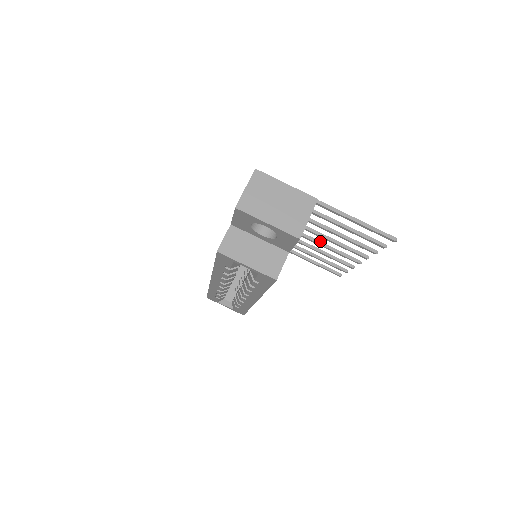
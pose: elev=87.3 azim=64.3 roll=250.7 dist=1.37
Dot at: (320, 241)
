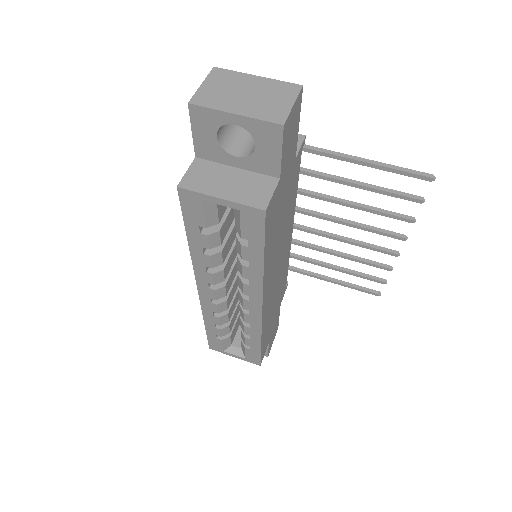
Dot at: (339, 235)
